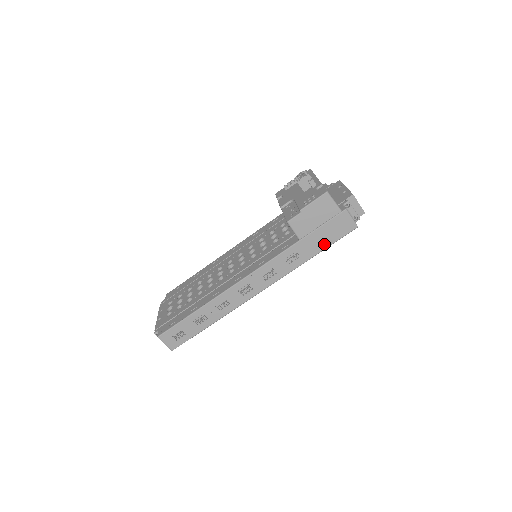
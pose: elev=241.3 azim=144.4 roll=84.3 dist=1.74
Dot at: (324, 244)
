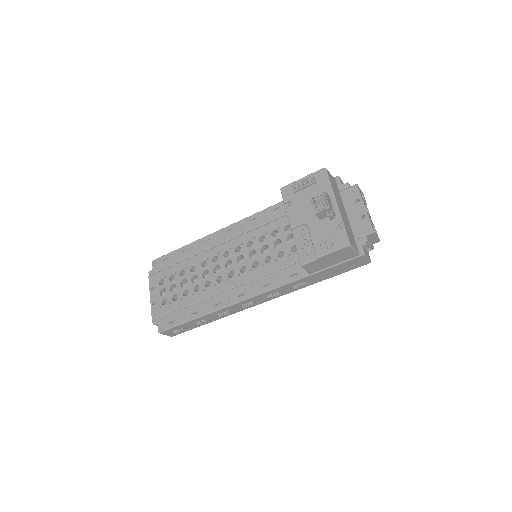
Dot at: (334, 274)
